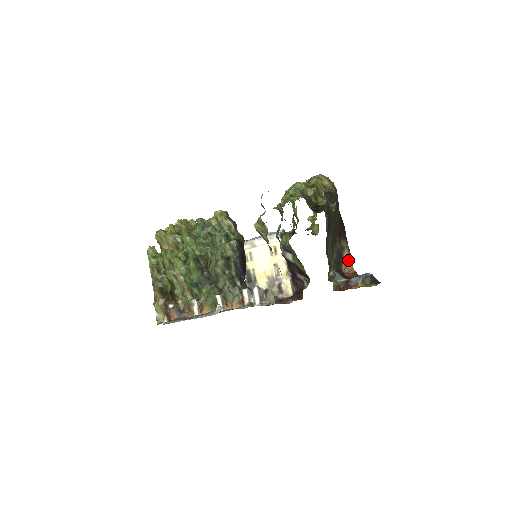
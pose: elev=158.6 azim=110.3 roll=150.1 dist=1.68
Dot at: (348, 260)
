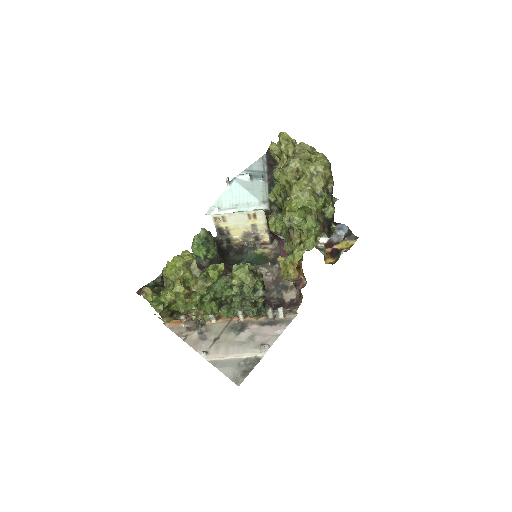
Dot at: occluded
